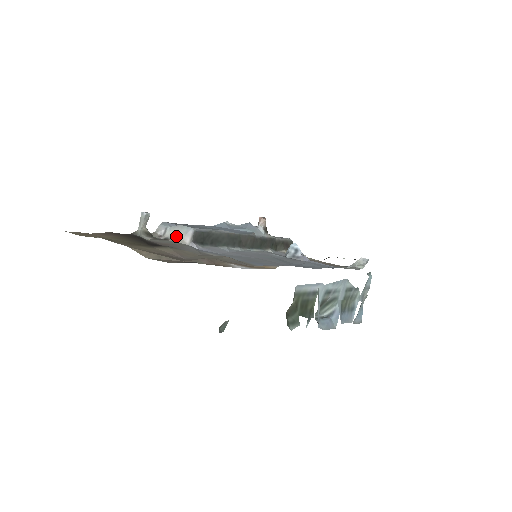
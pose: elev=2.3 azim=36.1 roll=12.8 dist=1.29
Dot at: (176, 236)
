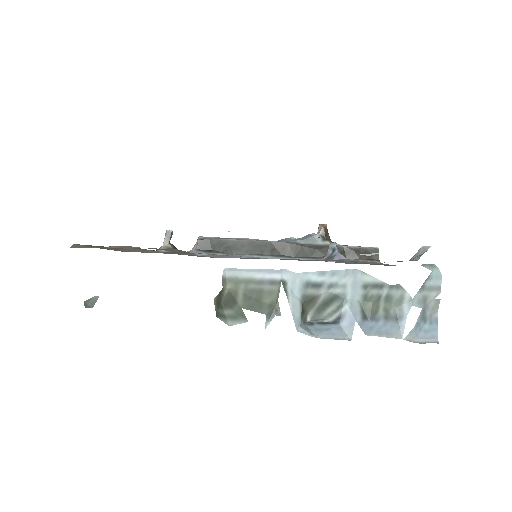
Dot at: occluded
